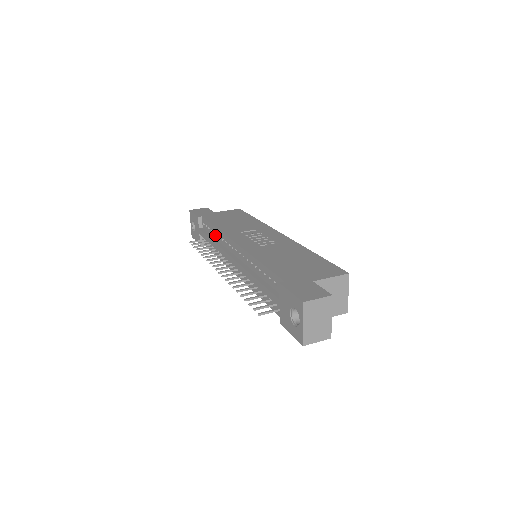
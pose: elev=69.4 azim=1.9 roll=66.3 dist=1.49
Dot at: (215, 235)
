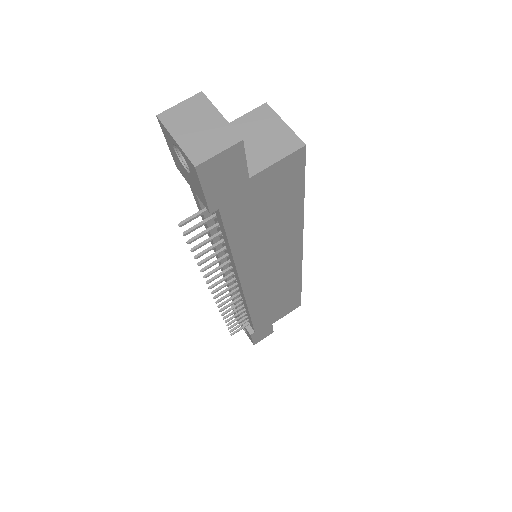
Dot at: occluded
